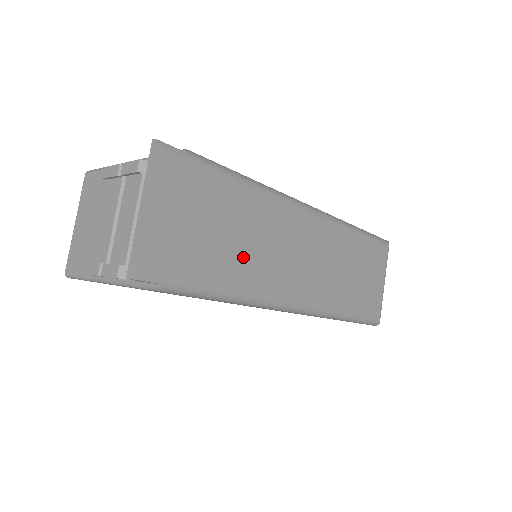
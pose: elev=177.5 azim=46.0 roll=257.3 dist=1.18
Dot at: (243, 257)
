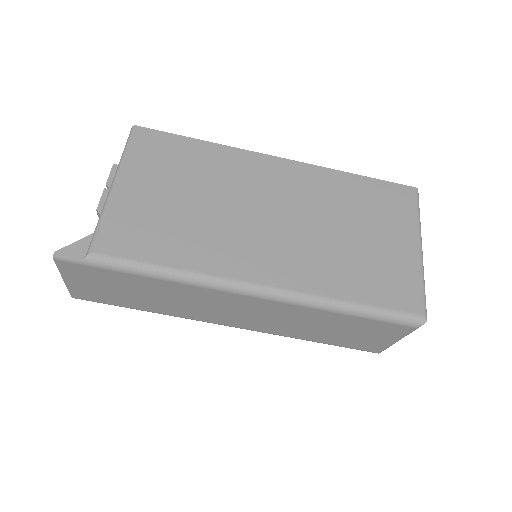
Dot at: (164, 304)
